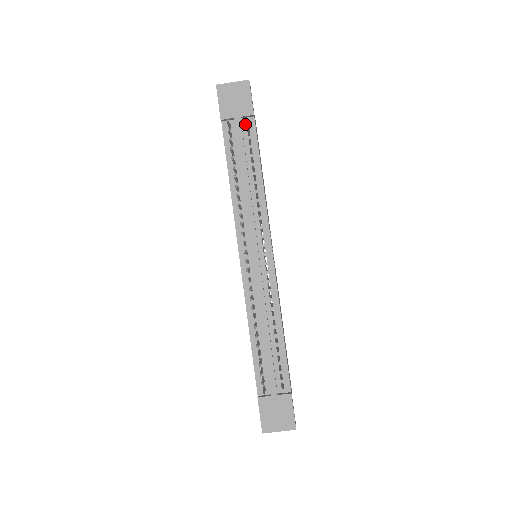
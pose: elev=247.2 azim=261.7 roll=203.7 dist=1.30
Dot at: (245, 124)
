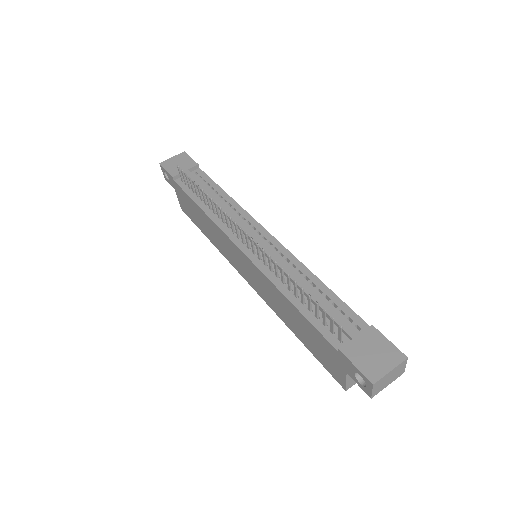
Dot at: (194, 174)
